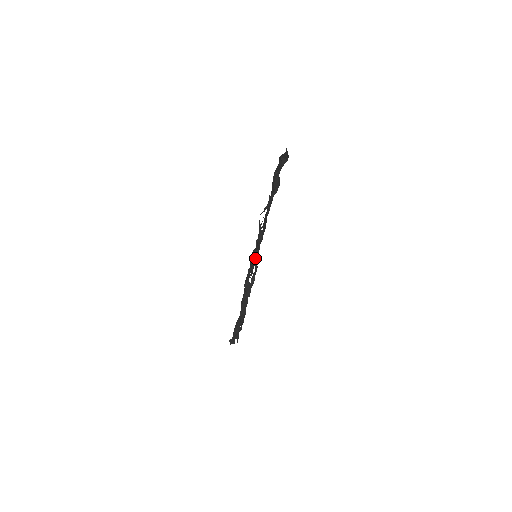
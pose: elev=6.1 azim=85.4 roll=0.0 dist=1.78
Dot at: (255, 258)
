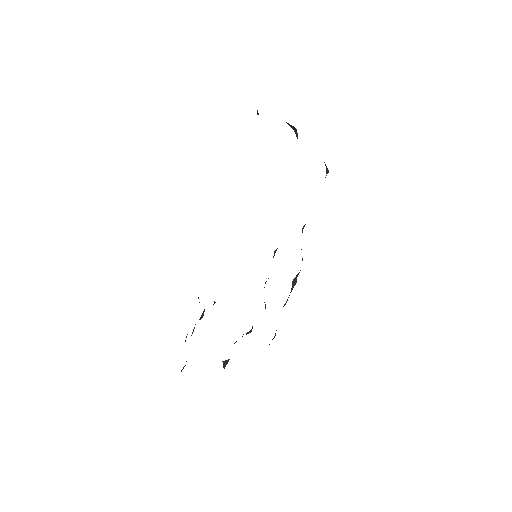
Dot at: occluded
